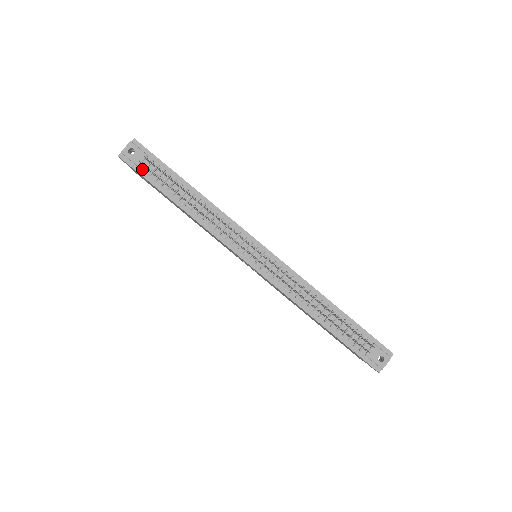
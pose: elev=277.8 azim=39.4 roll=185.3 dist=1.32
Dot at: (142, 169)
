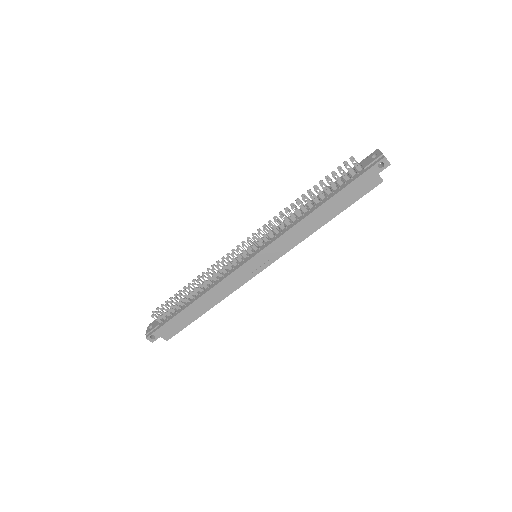
Dot at: (162, 324)
